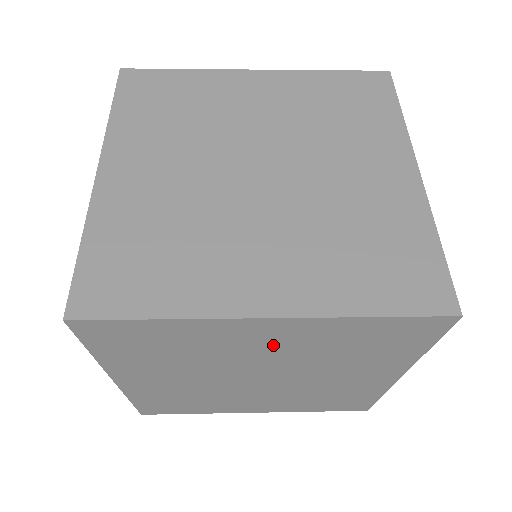
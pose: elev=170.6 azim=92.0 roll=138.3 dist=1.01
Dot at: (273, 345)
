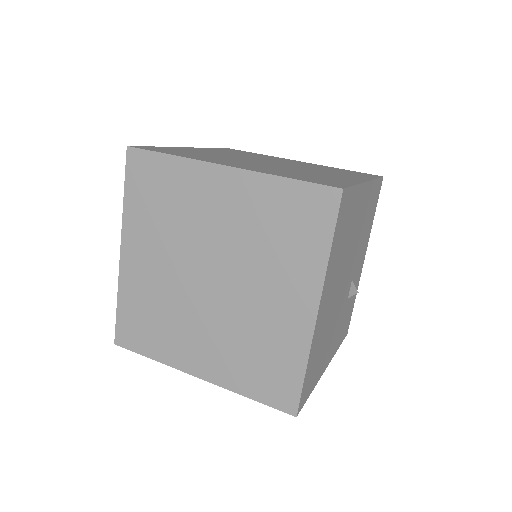
Dot at: occluded
